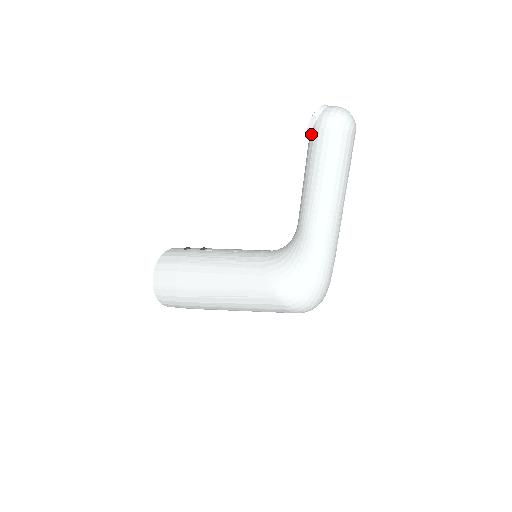
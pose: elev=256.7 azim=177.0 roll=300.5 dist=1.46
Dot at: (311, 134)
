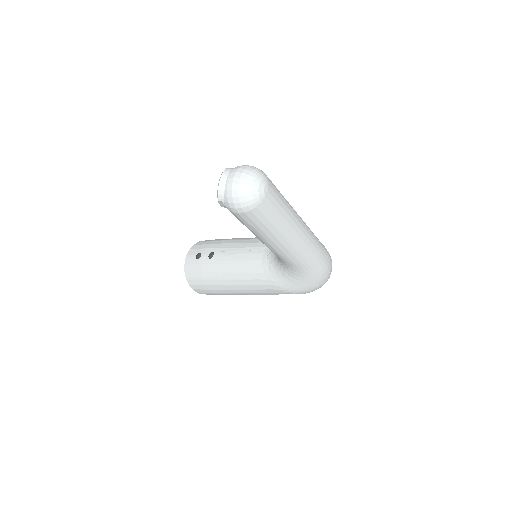
Dot at: occluded
